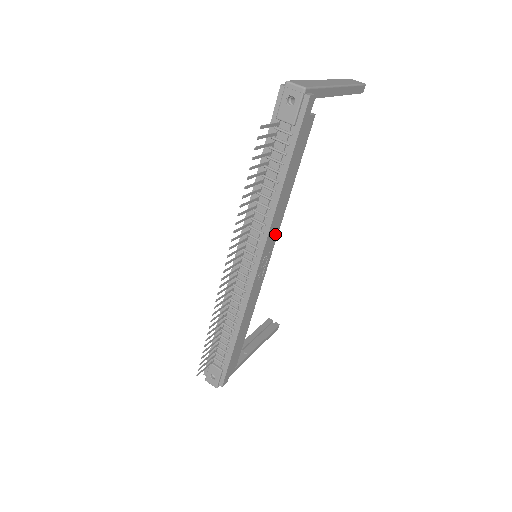
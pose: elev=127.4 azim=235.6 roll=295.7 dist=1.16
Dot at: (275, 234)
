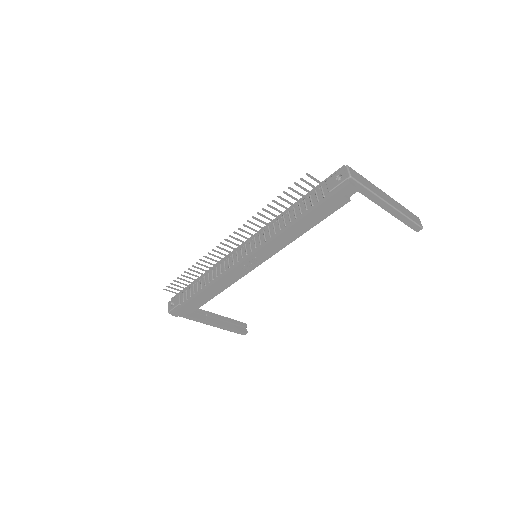
Dot at: (274, 251)
